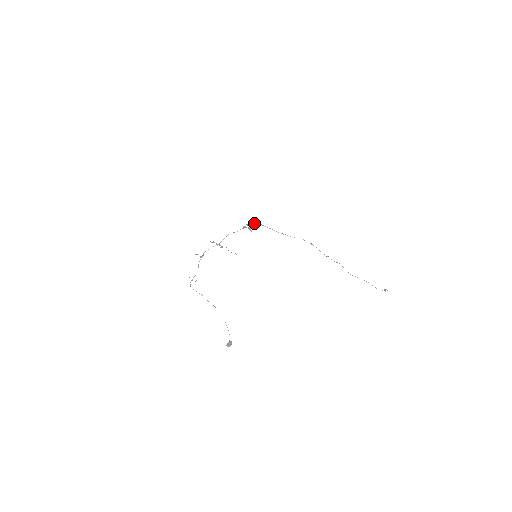
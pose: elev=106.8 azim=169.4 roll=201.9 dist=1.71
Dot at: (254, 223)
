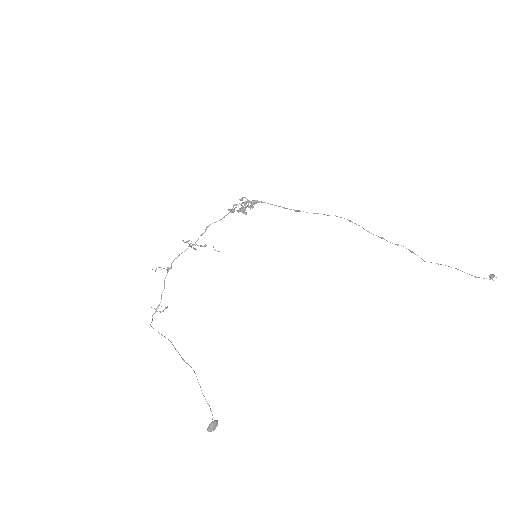
Dot at: (247, 201)
